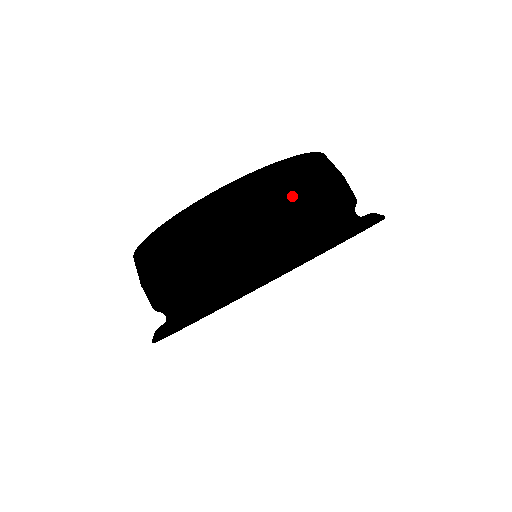
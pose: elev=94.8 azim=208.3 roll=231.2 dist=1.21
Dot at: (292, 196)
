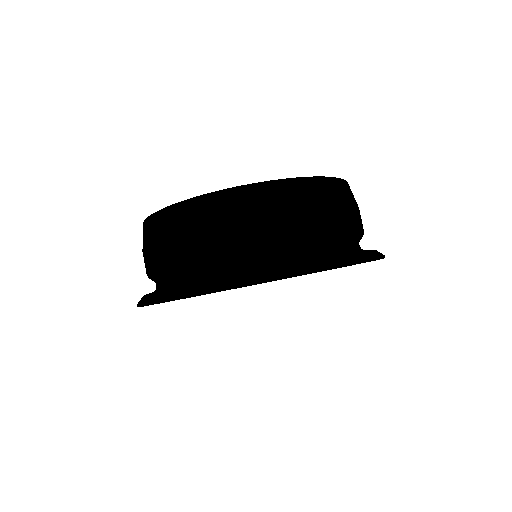
Dot at: (323, 211)
